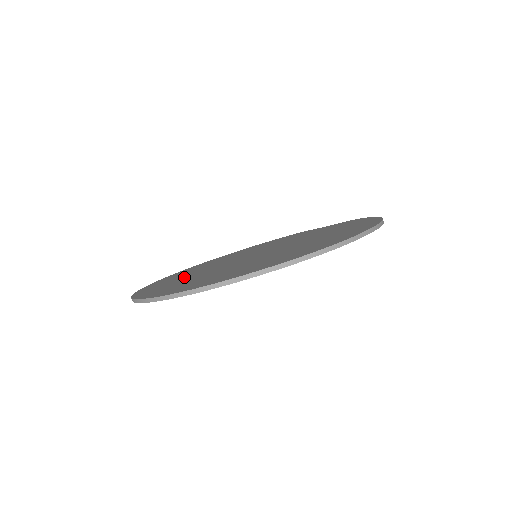
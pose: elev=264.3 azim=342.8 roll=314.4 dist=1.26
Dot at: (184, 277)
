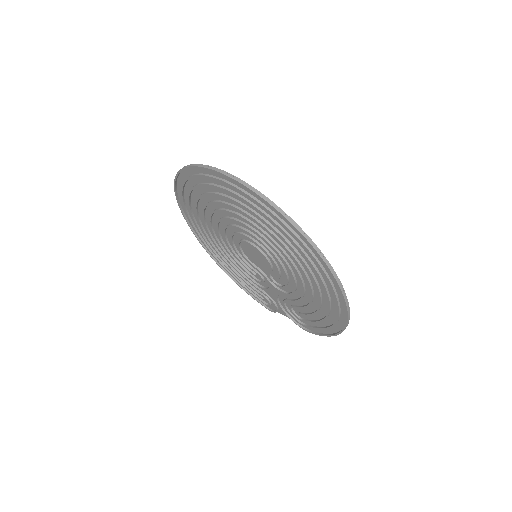
Dot at: (211, 208)
